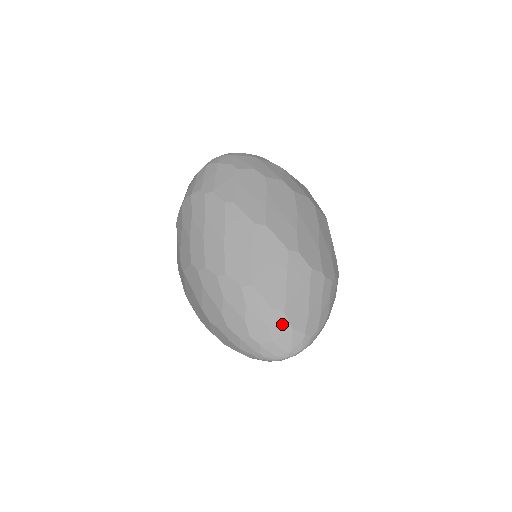
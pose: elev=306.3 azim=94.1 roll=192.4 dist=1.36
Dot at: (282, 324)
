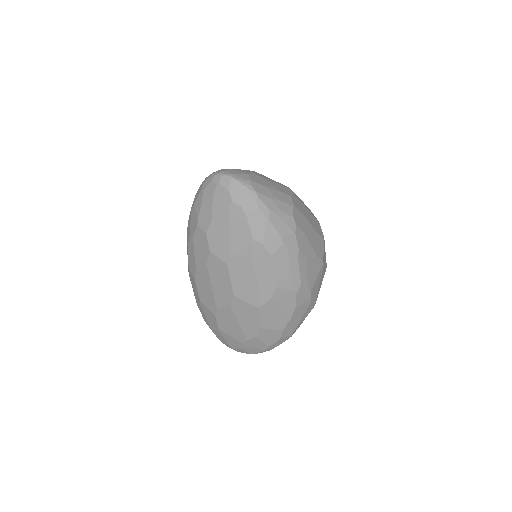
Dot at: (246, 172)
